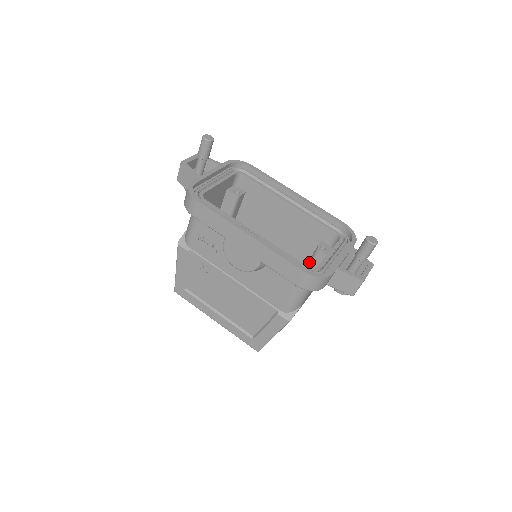
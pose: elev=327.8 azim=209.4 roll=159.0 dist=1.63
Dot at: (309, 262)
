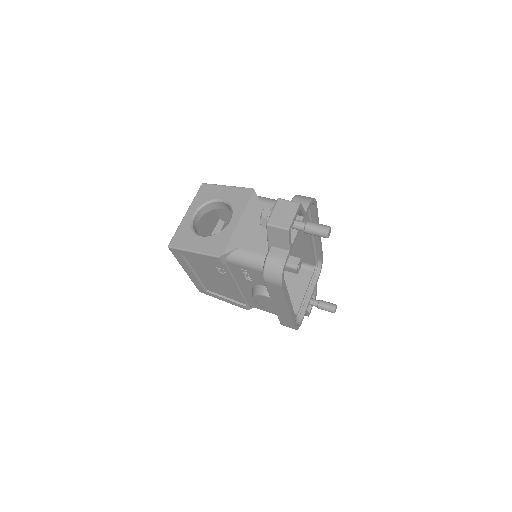
Dot at: occluded
